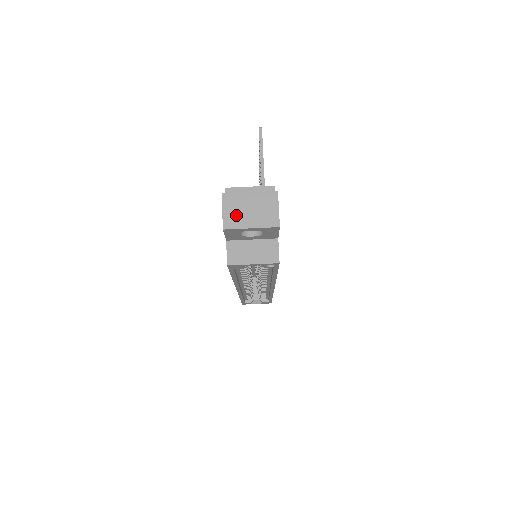
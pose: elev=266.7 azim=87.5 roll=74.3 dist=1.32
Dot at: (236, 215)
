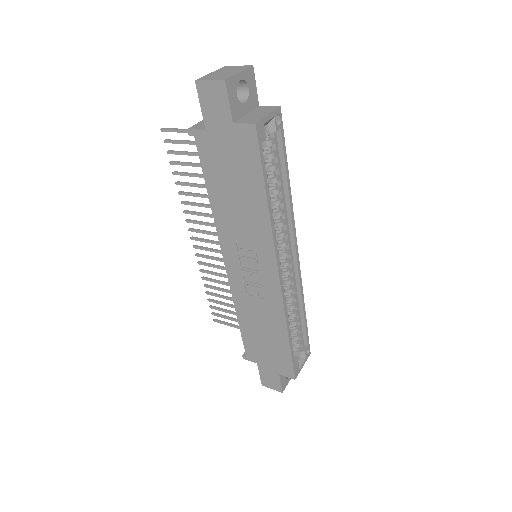
Dot at: (221, 76)
